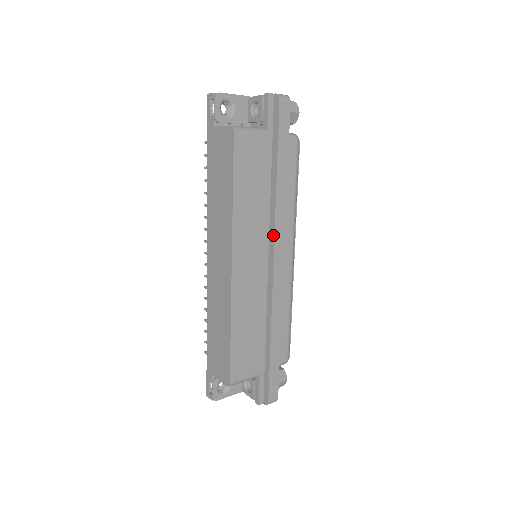
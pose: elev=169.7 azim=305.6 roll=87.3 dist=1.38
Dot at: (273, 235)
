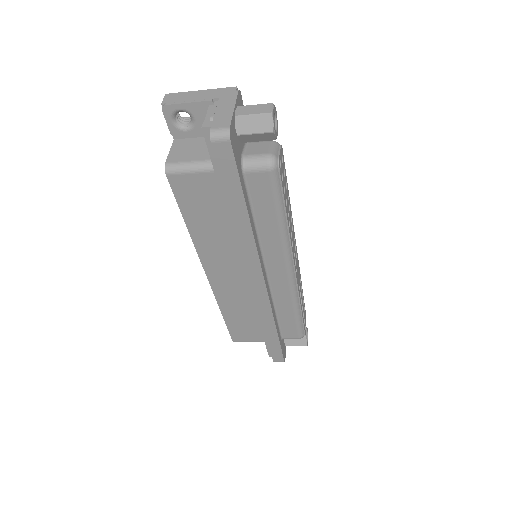
Dot at: (245, 262)
